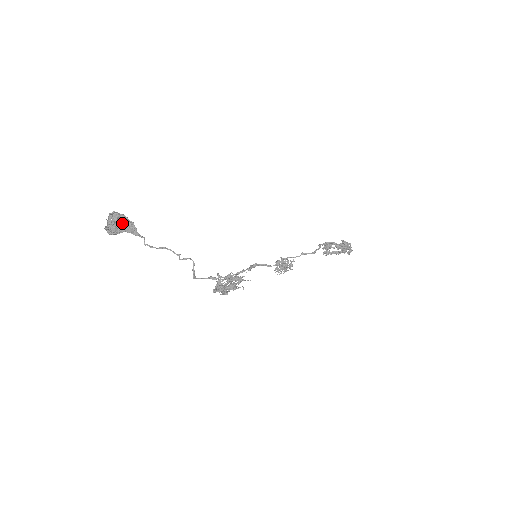
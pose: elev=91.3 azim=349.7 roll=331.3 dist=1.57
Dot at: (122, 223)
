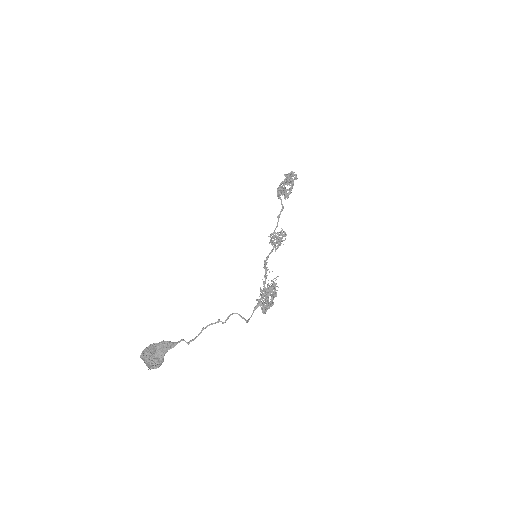
Dot at: (155, 351)
